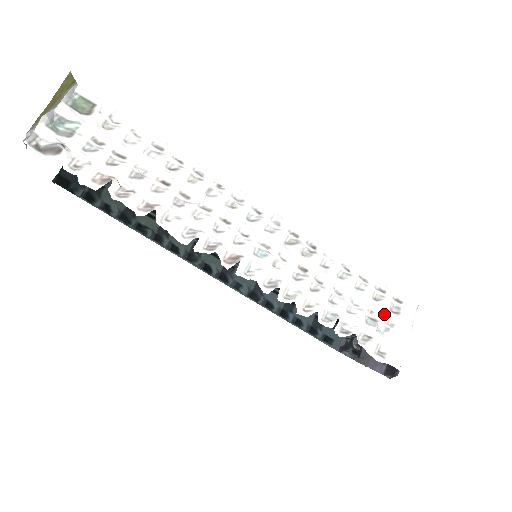
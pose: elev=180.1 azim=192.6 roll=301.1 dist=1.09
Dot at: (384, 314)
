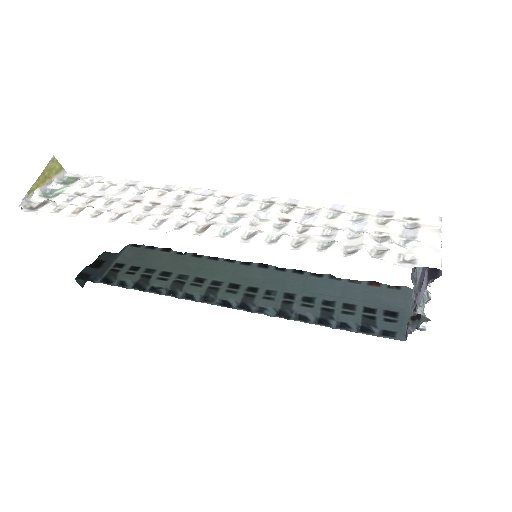
Dot at: (398, 232)
